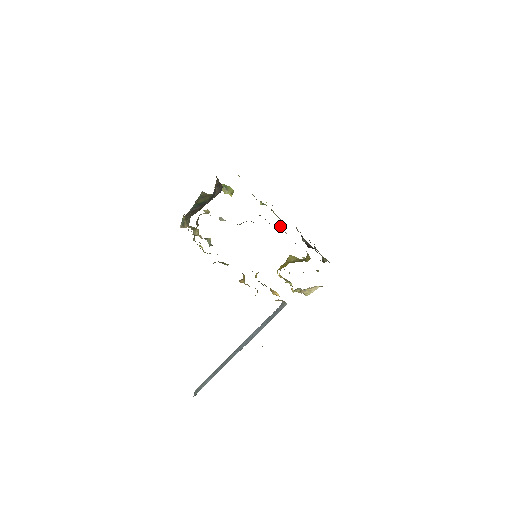
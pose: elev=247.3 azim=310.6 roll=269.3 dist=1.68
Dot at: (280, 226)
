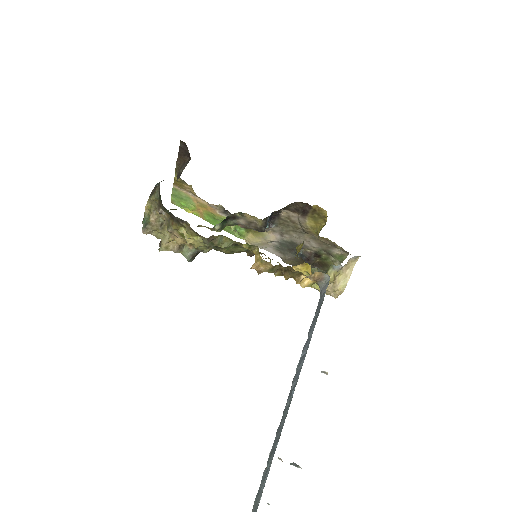
Dot at: (268, 226)
